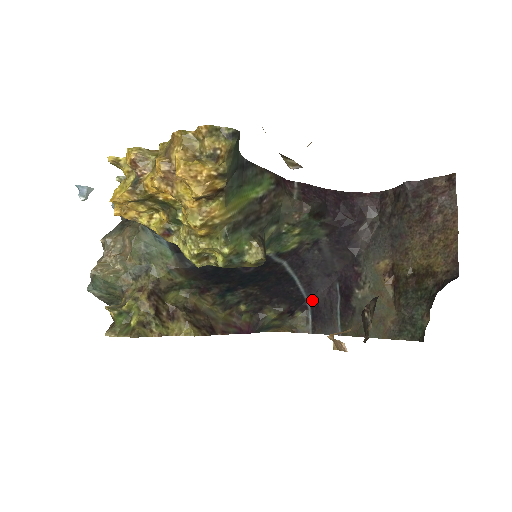
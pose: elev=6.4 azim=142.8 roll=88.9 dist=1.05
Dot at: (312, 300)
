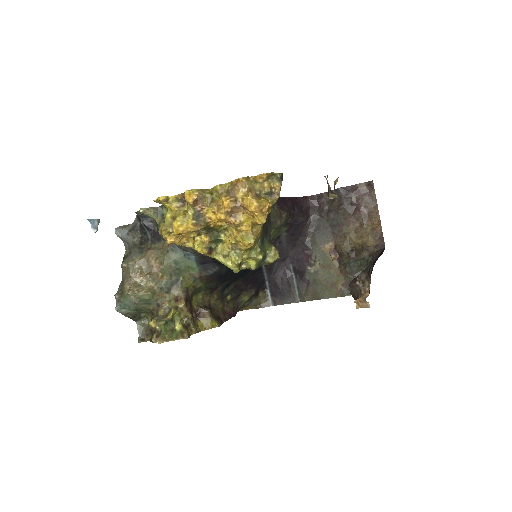
Dot at: (270, 281)
